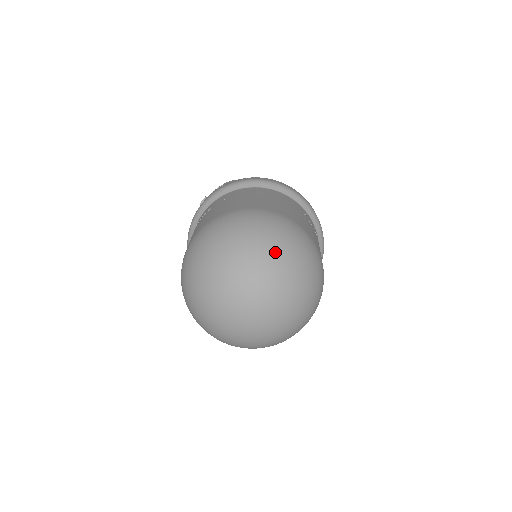
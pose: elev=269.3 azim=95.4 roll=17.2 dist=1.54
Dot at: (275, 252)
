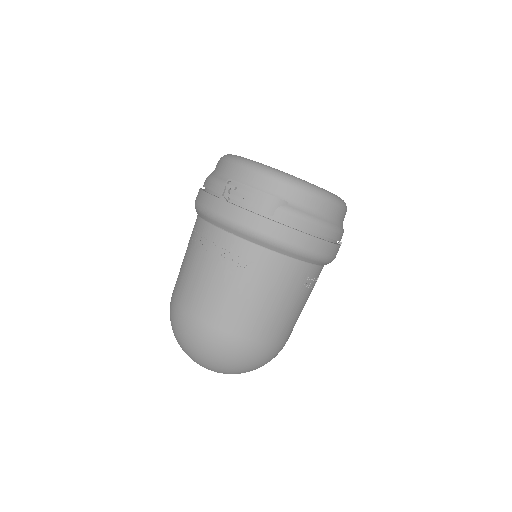
Dot at: occluded
